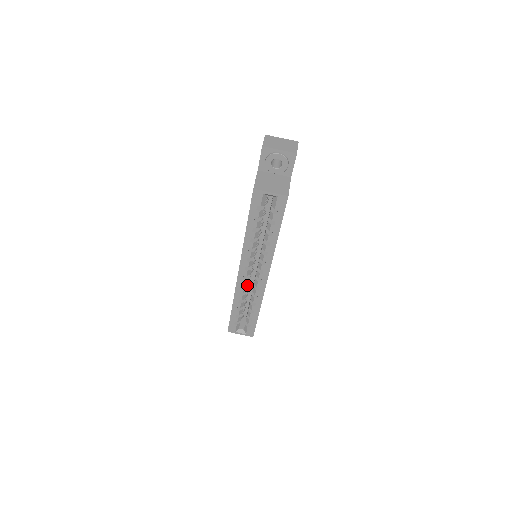
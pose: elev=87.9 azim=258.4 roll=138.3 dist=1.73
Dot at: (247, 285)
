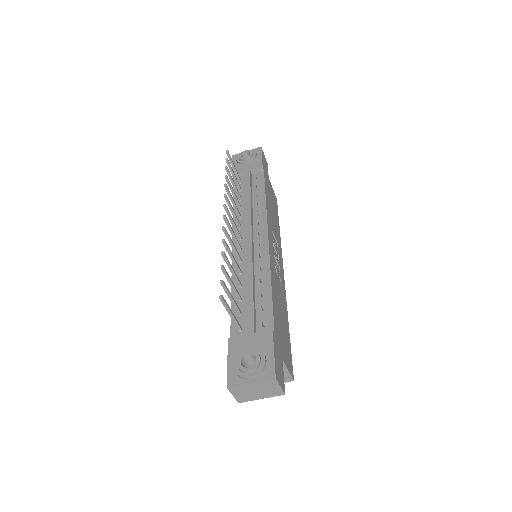
Dot at: occluded
